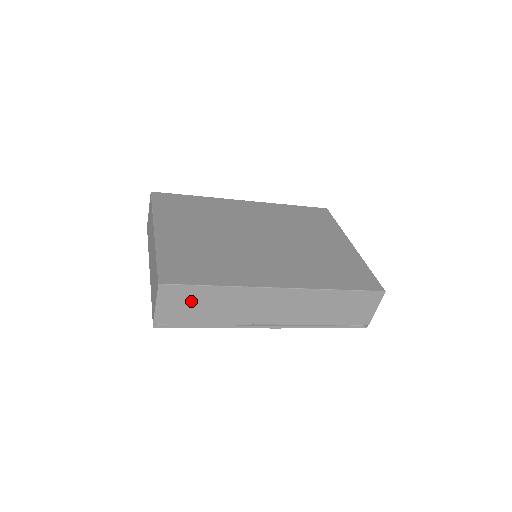
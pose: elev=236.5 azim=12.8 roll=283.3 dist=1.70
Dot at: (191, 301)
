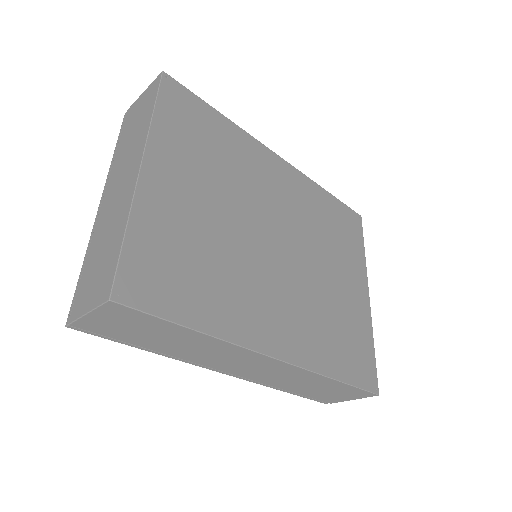
Dot at: (145, 328)
